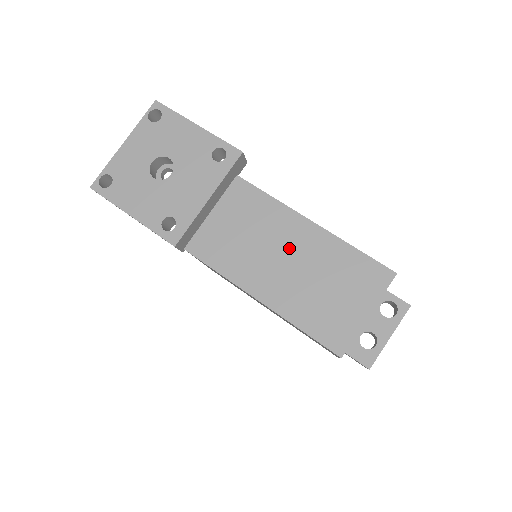
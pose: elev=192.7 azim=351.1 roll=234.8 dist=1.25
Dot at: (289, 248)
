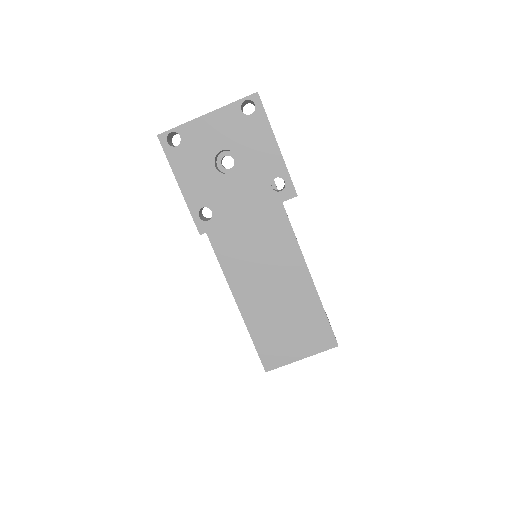
Dot at: (282, 283)
